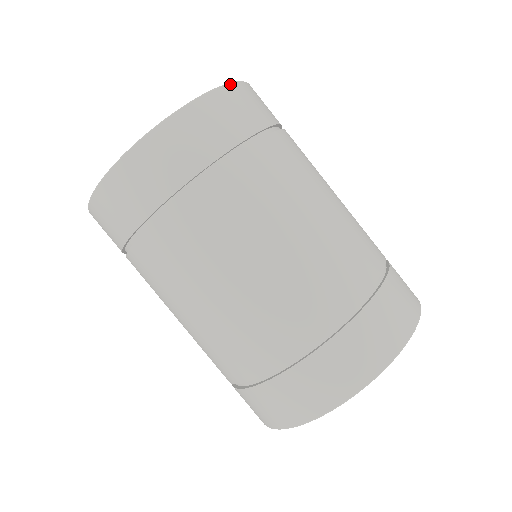
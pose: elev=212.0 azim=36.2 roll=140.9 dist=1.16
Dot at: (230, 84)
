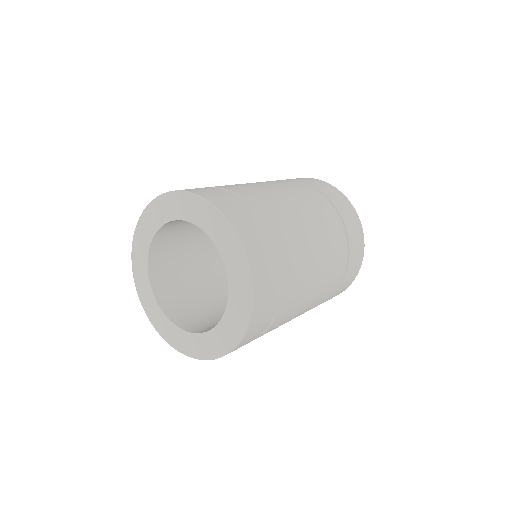
Dot at: (250, 264)
